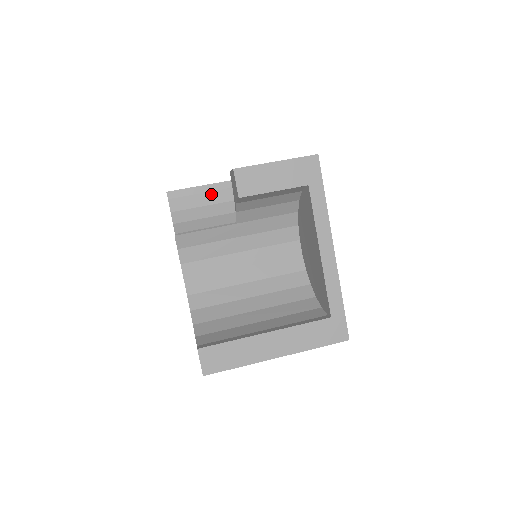
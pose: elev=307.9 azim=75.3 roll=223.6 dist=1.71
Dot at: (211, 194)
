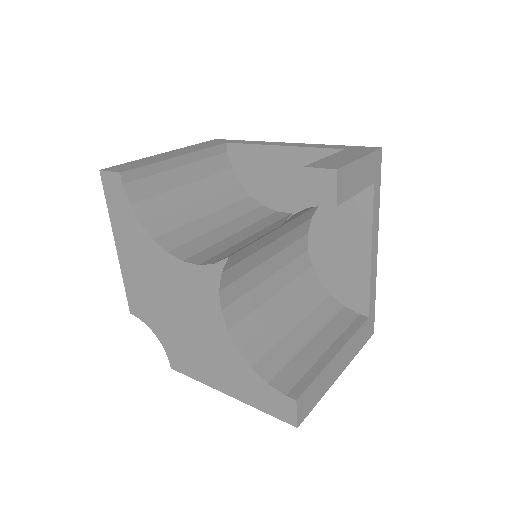
Dot at: (172, 173)
